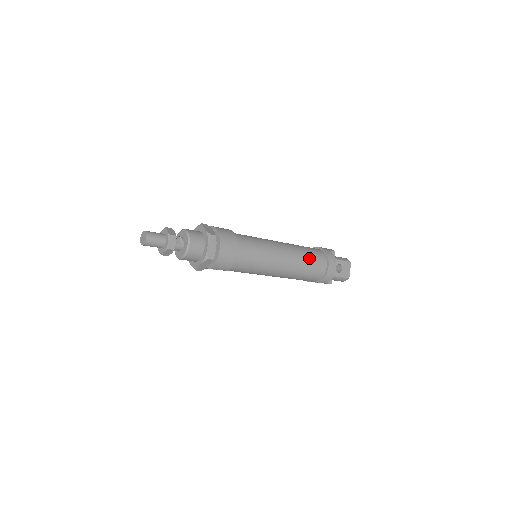
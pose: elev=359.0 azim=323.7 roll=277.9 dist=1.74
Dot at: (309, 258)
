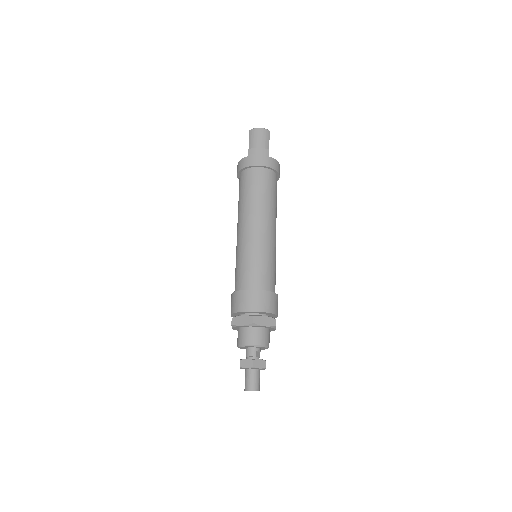
Dot at: (276, 199)
